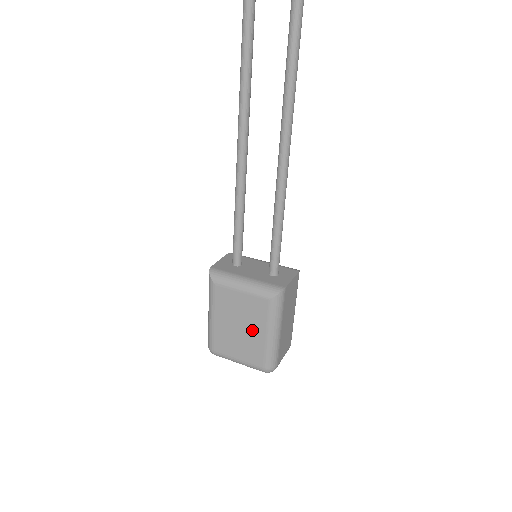
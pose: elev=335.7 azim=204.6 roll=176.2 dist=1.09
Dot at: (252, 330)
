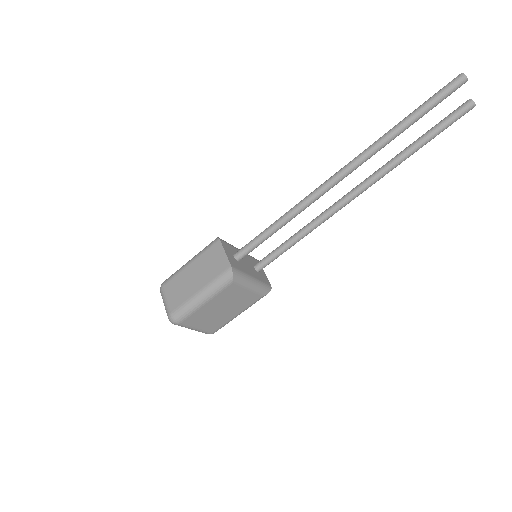
Dot at: (230, 312)
